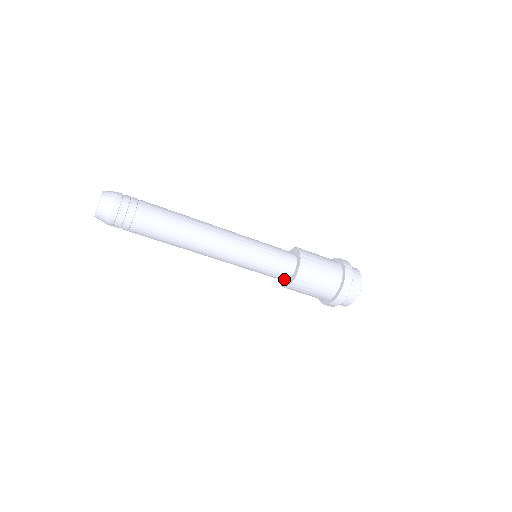
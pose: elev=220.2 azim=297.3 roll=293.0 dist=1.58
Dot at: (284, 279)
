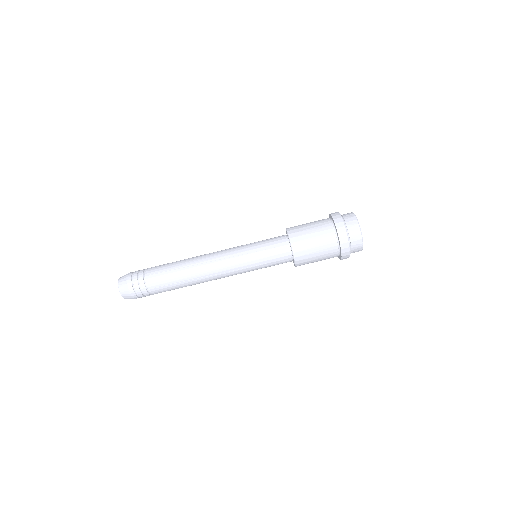
Dot at: occluded
